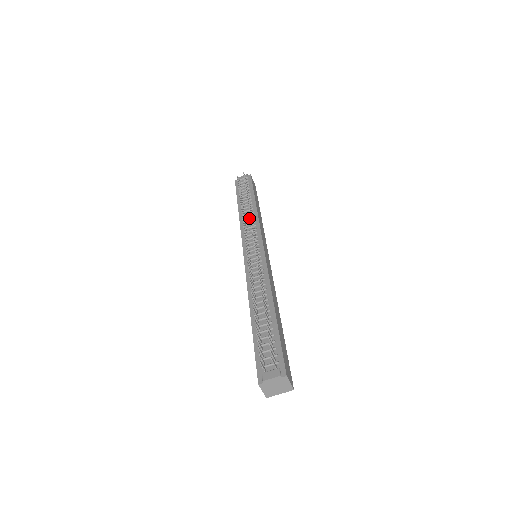
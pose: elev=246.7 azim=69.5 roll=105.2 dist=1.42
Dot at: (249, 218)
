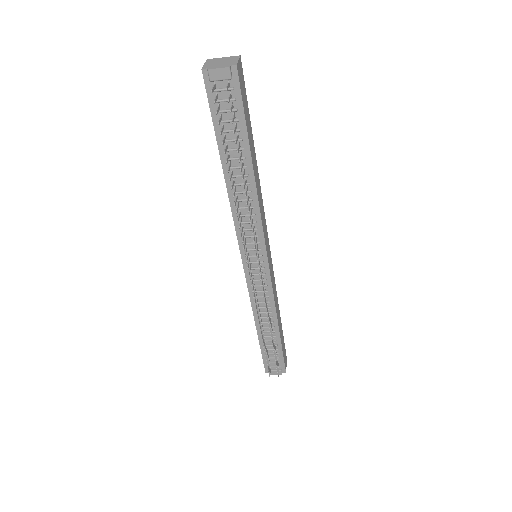
Dot at: (245, 203)
